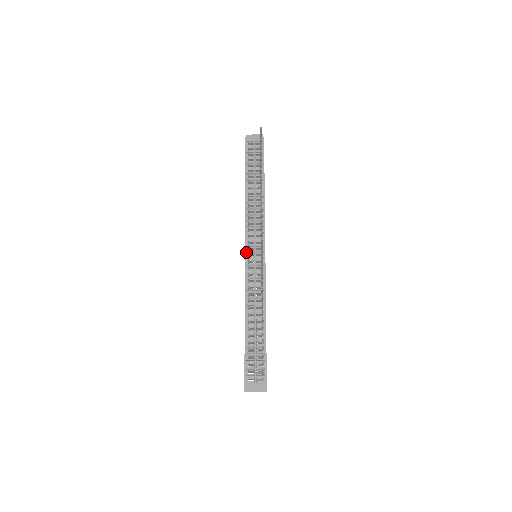
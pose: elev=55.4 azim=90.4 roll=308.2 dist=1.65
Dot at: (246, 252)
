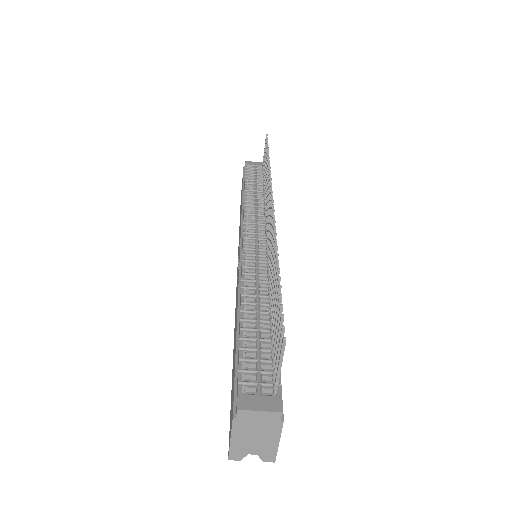
Dot at: (243, 237)
